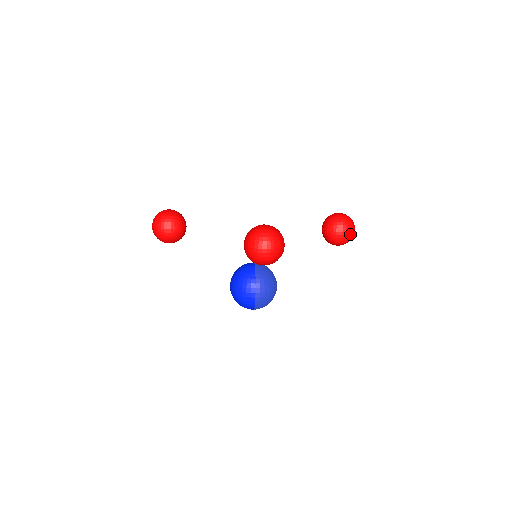
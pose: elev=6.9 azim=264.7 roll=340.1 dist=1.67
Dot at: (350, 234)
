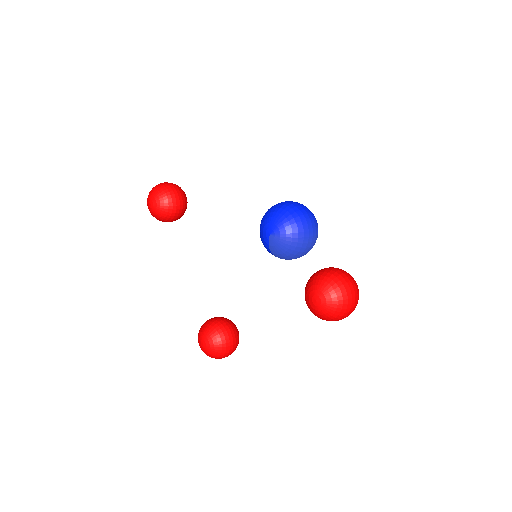
Dot at: occluded
